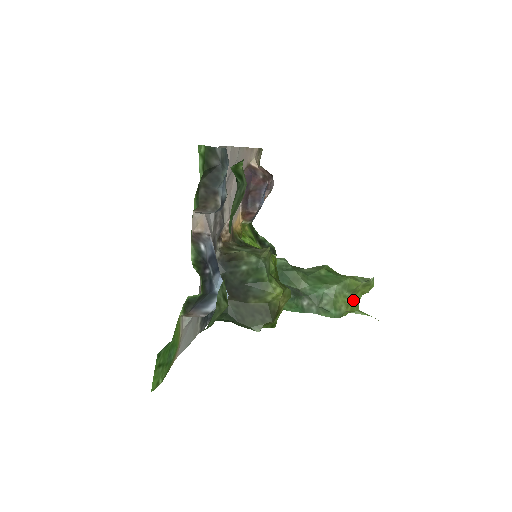
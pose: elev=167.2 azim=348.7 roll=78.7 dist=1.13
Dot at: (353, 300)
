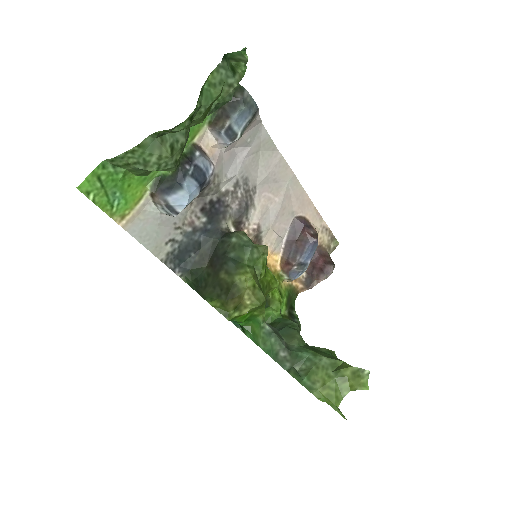
Dot at: (335, 387)
